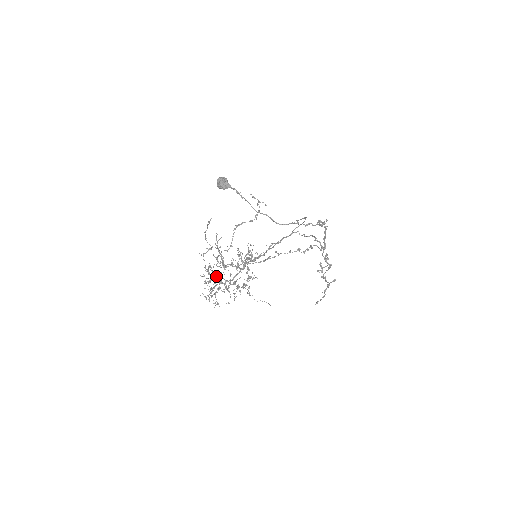
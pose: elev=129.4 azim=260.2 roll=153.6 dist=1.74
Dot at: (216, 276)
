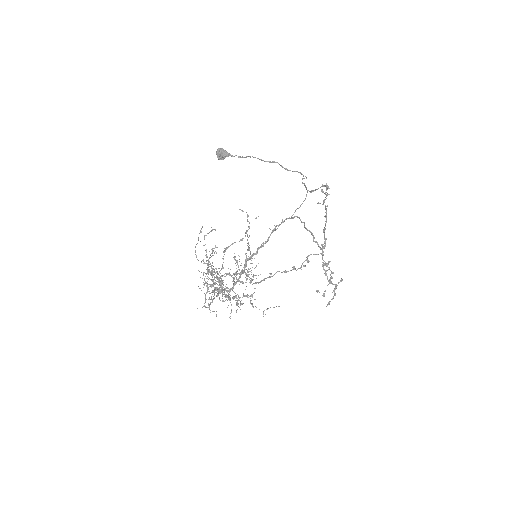
Dot at: (217, 271)
